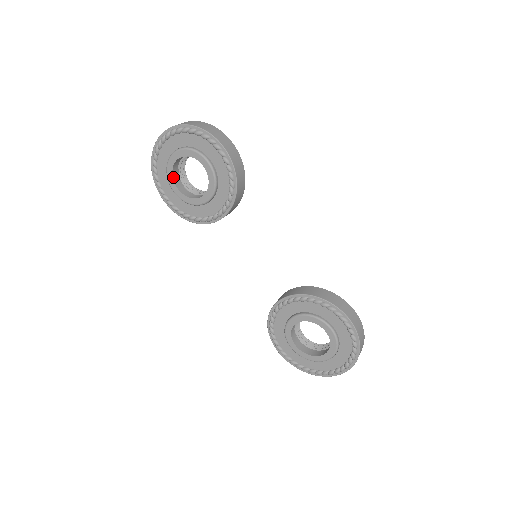
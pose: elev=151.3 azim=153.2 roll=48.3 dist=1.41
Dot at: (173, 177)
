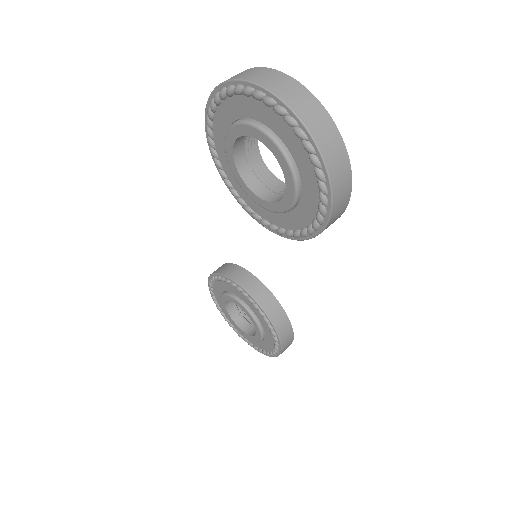
Dot at: (239, 136)
